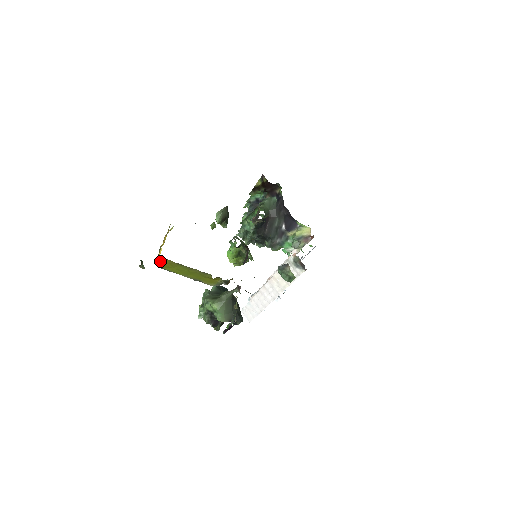
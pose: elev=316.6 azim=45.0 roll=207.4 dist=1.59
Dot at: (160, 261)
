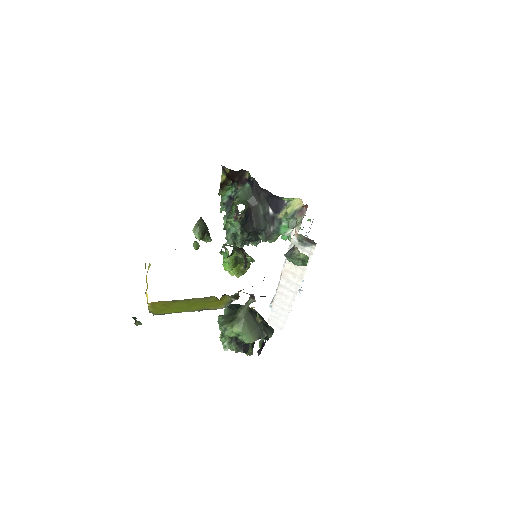
Dot at: (151, 307)
